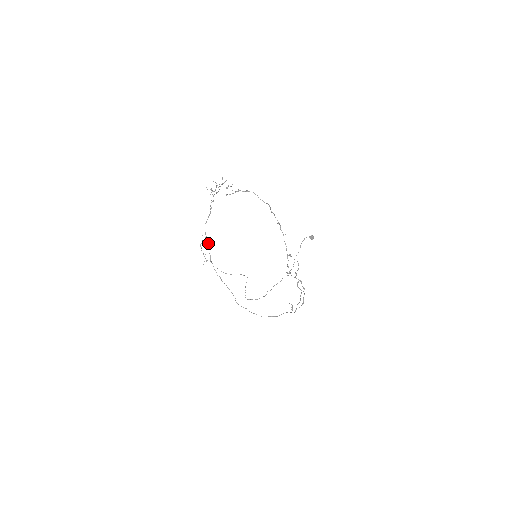
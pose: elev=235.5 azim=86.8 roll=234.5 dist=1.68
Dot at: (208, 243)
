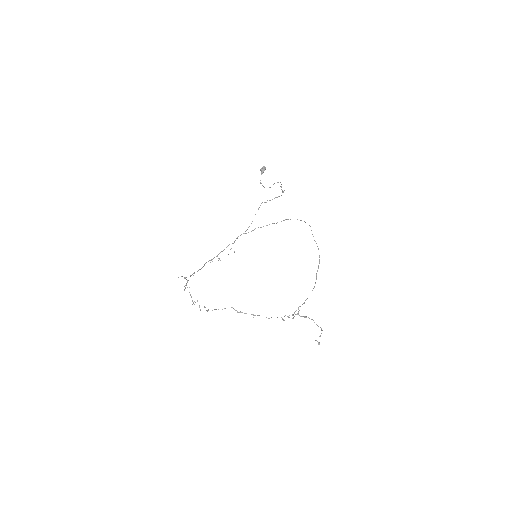
Dot at: occluded
